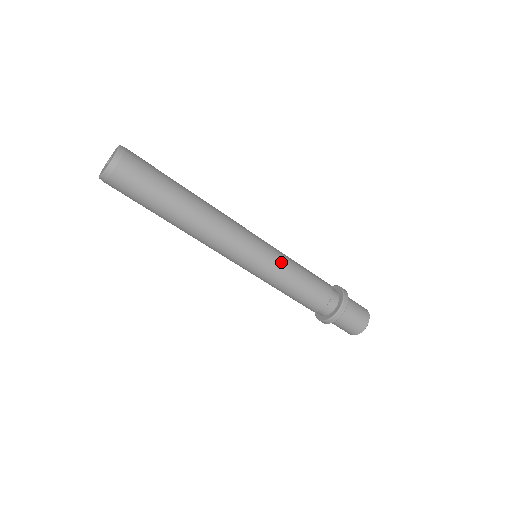
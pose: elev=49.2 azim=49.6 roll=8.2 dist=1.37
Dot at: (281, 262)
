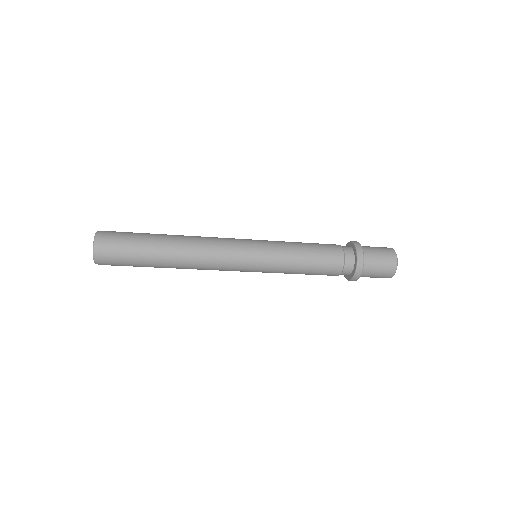
Dot at: (276, 268)
